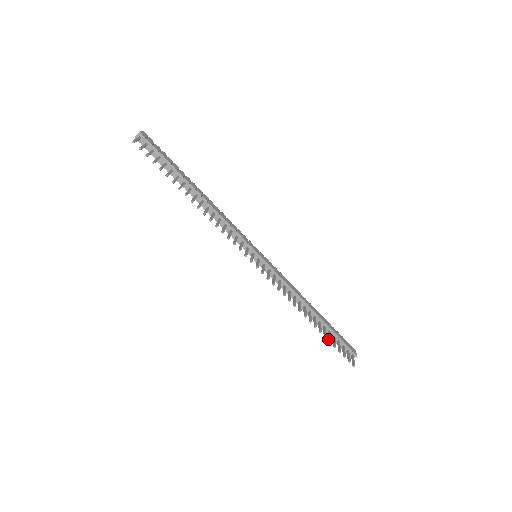
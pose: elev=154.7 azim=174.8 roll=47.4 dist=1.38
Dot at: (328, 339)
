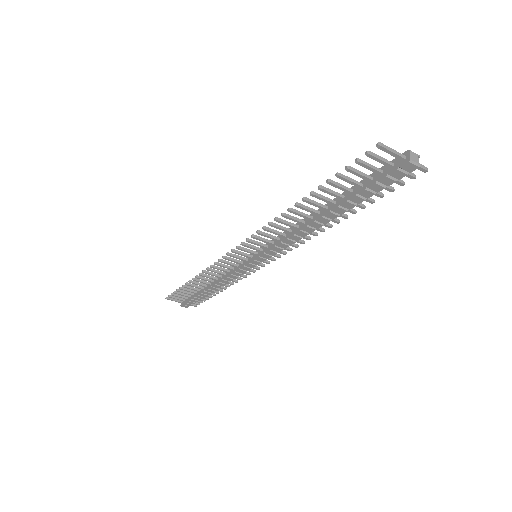
Dot at: occluded
